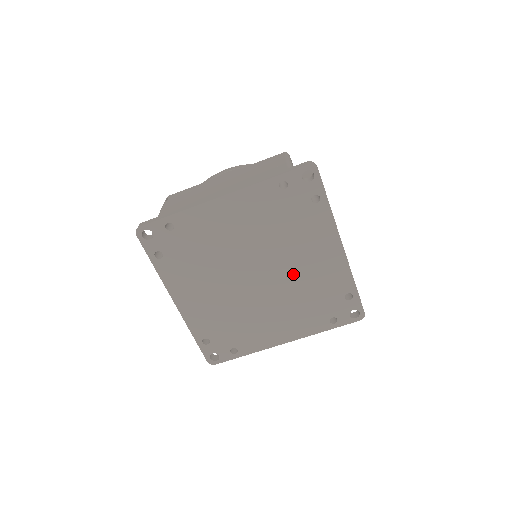
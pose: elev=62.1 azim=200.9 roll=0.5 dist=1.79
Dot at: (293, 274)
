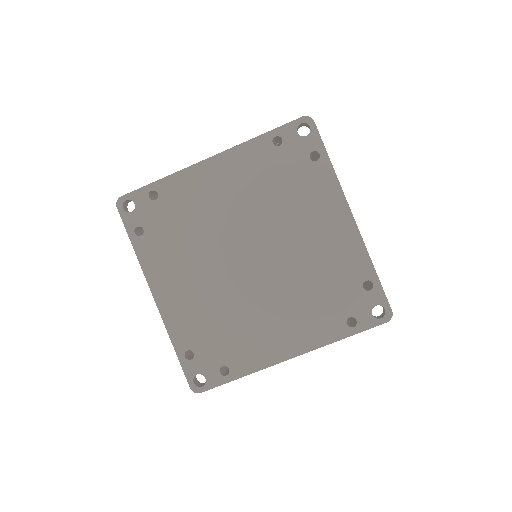
Dot at: (295, 254)
